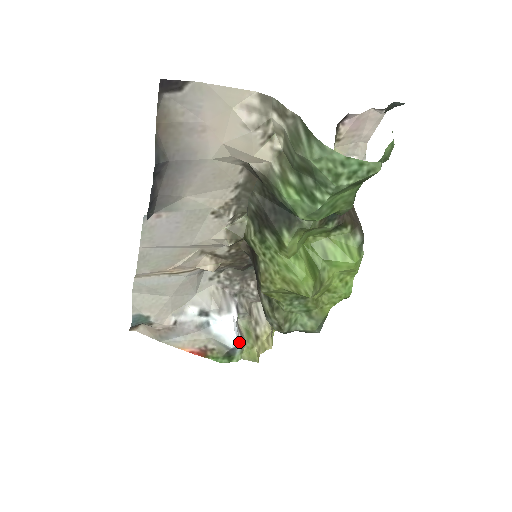
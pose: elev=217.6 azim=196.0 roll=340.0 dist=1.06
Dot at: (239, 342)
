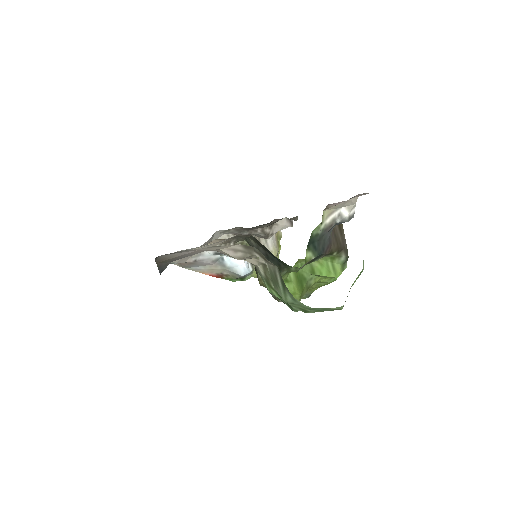
Dot at: (249, 271)
